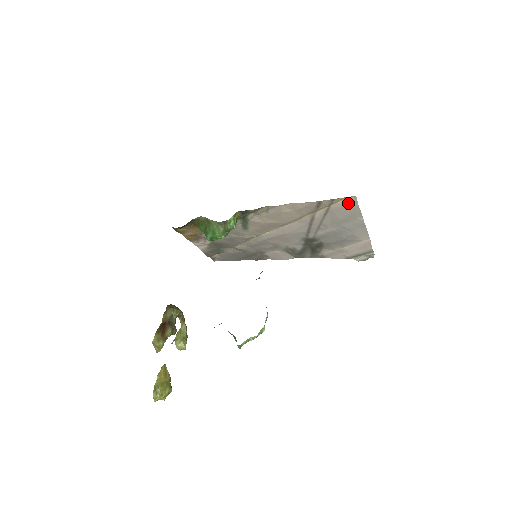
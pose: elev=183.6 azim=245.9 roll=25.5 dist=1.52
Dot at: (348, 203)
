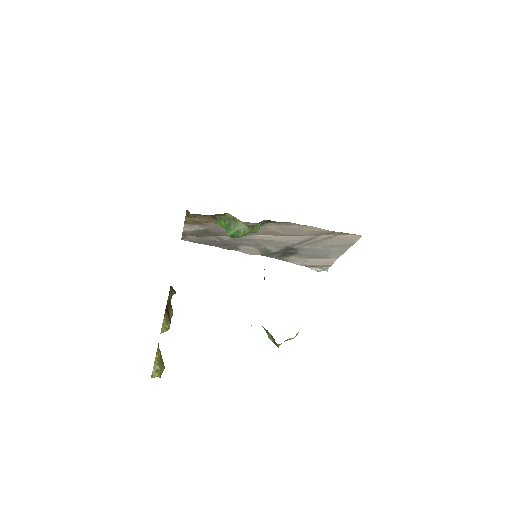
Dot at: (352, 238)
